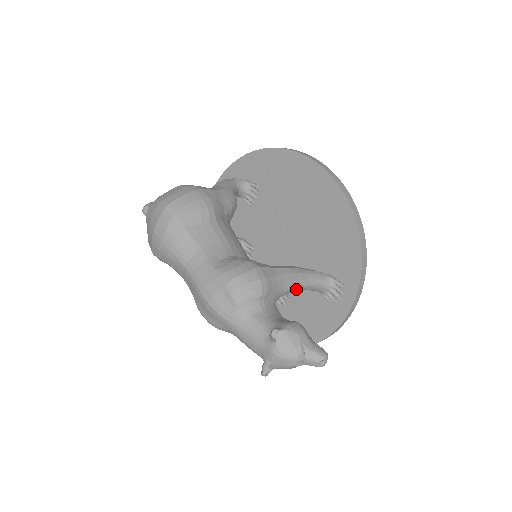
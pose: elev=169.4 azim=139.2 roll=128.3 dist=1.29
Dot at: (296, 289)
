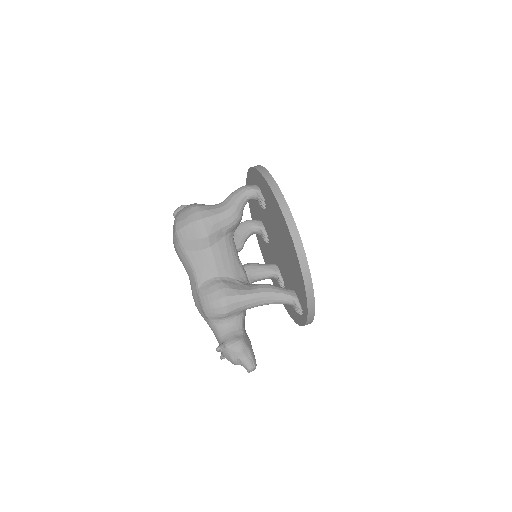
Dot at: (261, 305)
